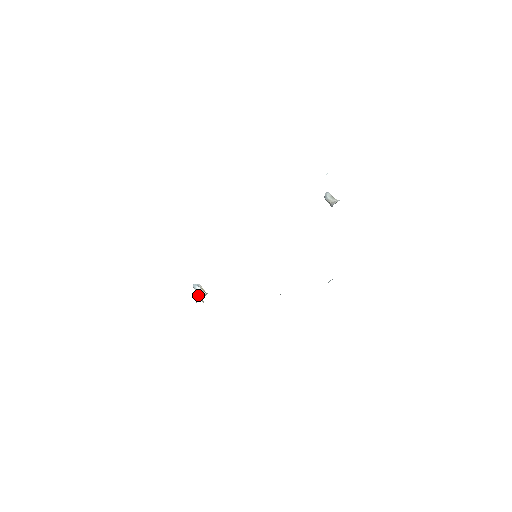
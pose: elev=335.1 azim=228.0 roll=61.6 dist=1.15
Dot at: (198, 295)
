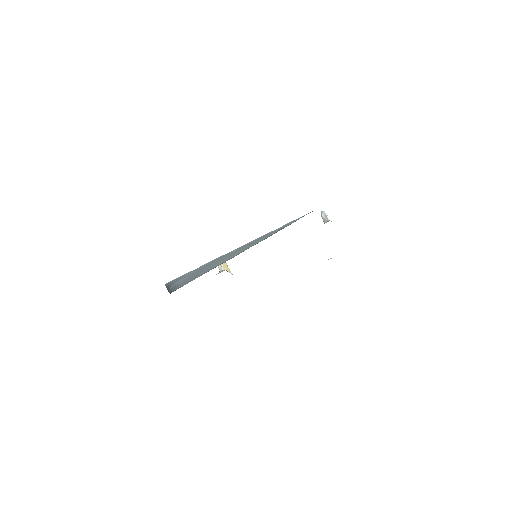
Dot at: (219, 268)
